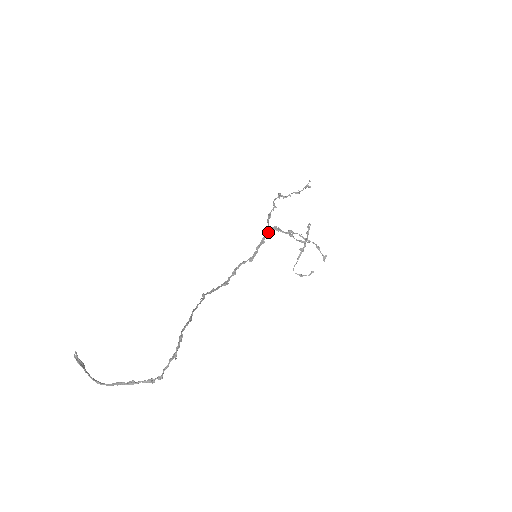
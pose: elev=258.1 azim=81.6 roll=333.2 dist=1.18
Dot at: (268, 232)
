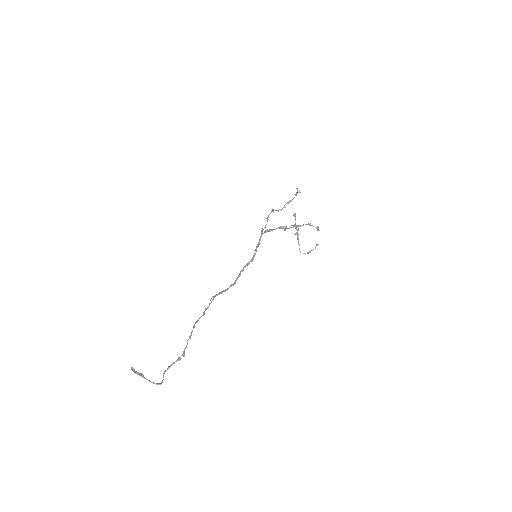
Dot at: (261, 236)
